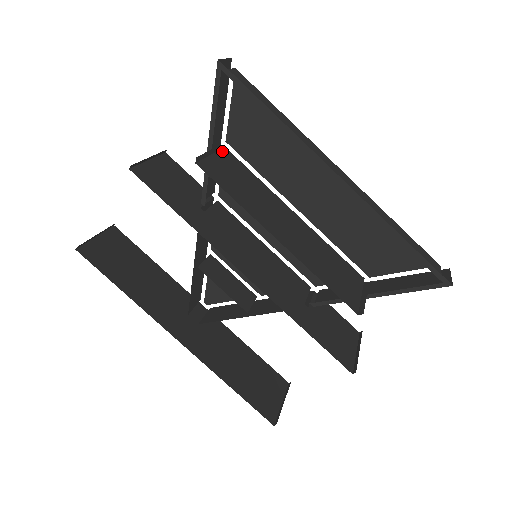
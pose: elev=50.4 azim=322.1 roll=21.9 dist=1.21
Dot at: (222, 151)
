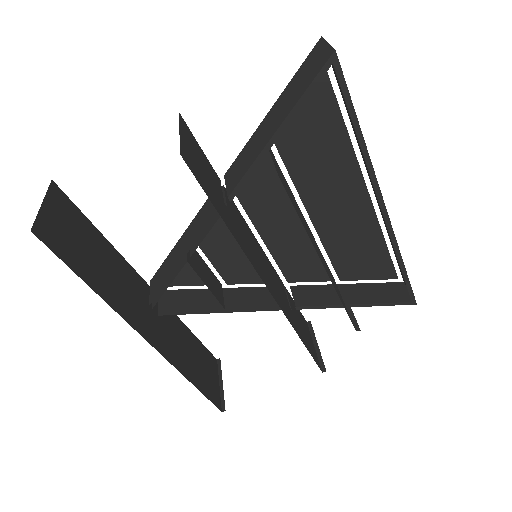
Dot at: occluded
